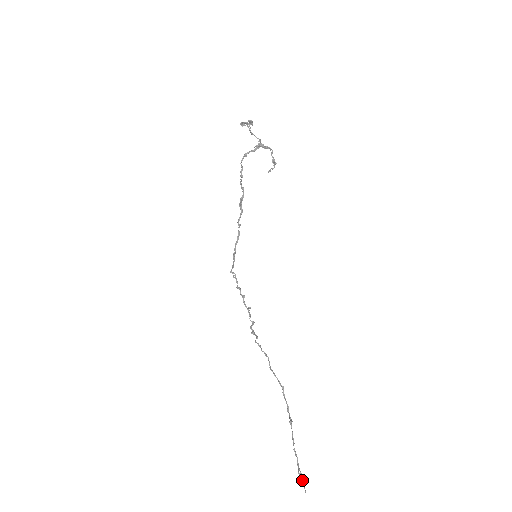
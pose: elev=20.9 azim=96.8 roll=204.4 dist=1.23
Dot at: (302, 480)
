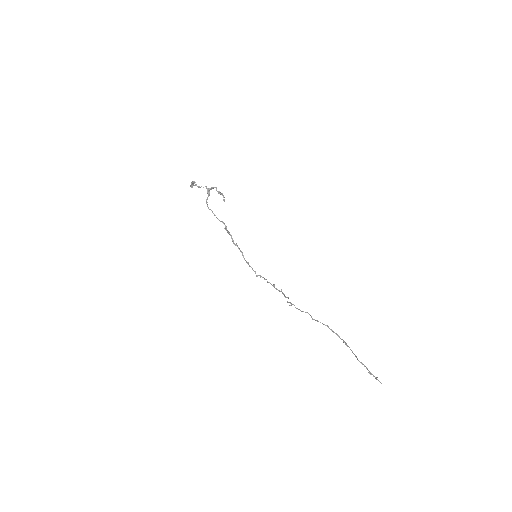
Dot at: (375, 377)
